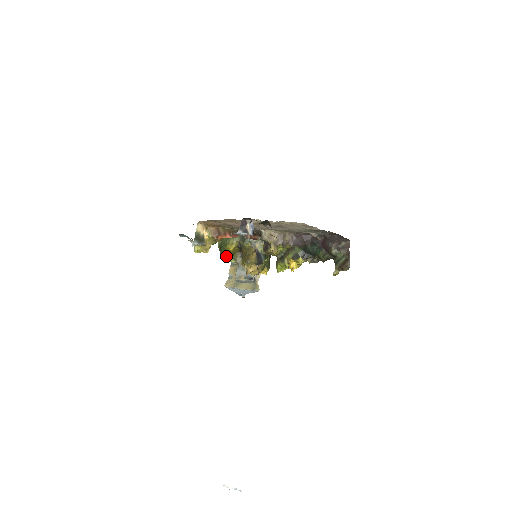
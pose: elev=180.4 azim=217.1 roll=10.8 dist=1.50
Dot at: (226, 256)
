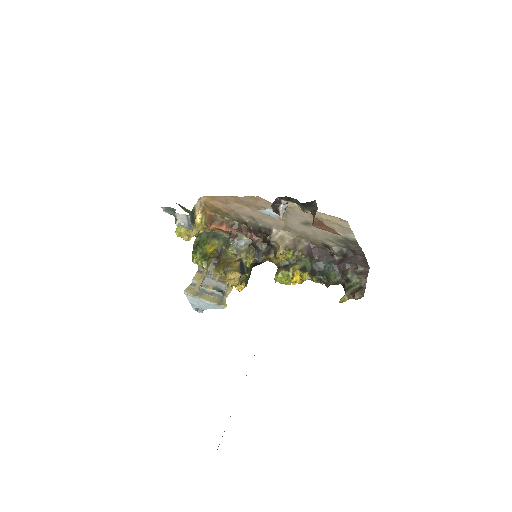
Dot at: (199, 257)
